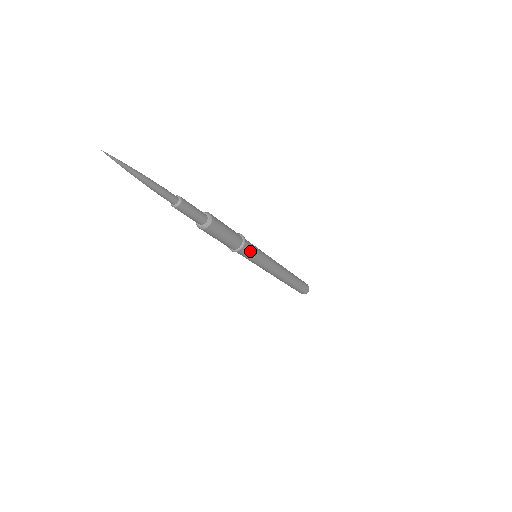
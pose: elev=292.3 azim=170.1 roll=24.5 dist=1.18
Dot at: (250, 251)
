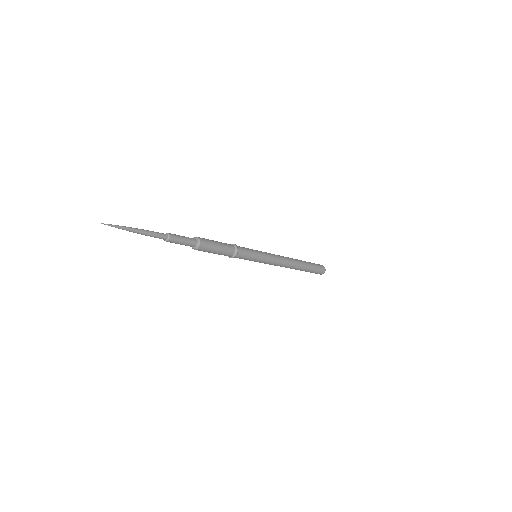
Dot at: (242, 258)
